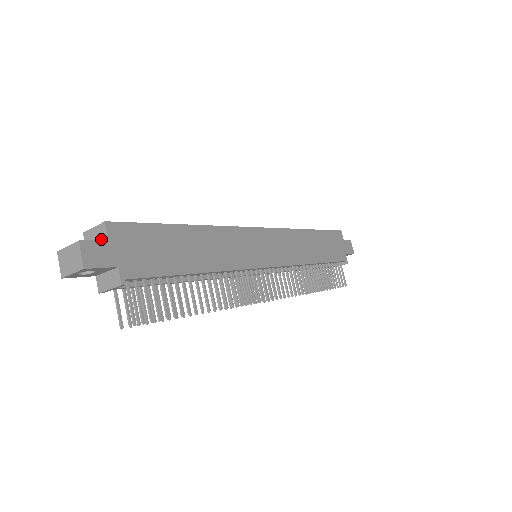
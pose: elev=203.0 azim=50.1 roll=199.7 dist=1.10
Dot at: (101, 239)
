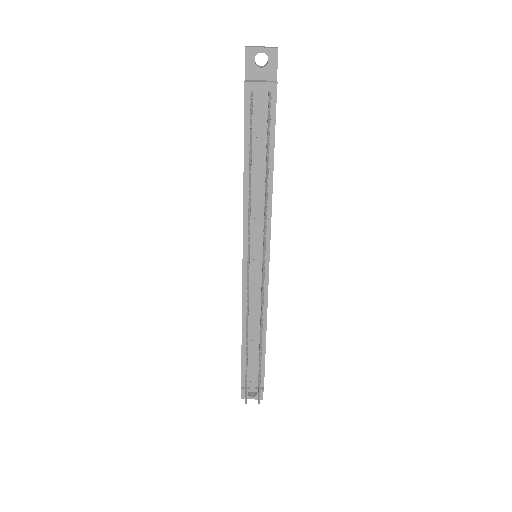
Dot at: occluded
